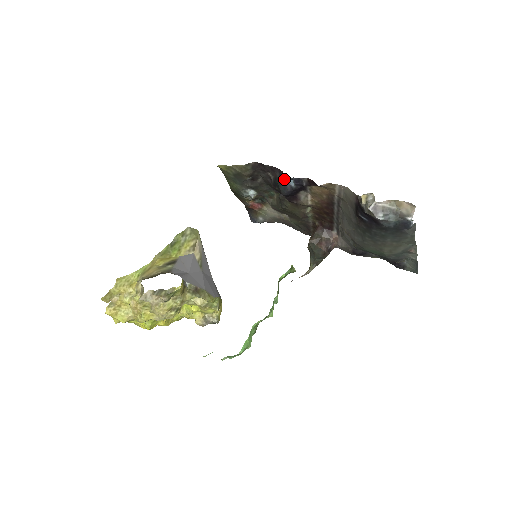
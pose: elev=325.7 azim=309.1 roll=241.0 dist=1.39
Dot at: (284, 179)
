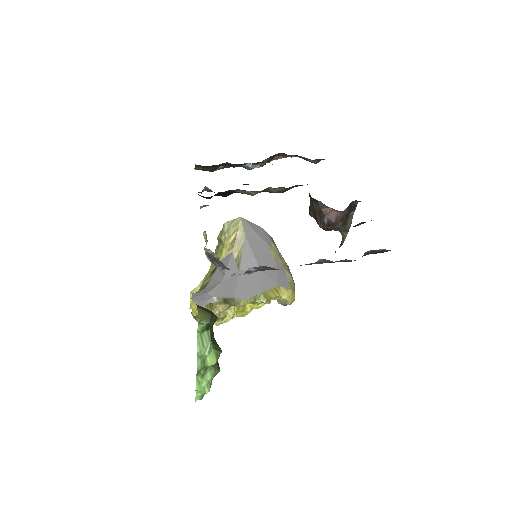
Dot at: occluded
